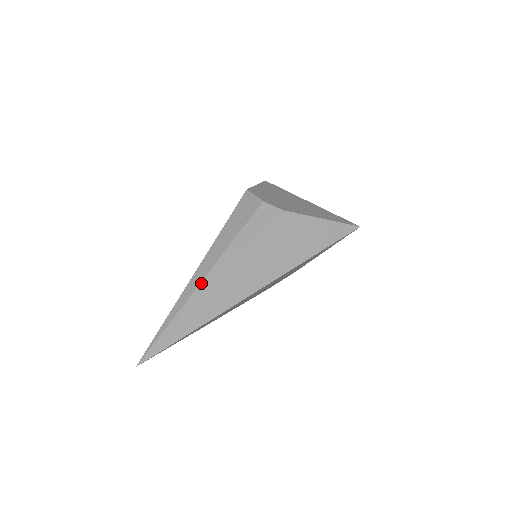
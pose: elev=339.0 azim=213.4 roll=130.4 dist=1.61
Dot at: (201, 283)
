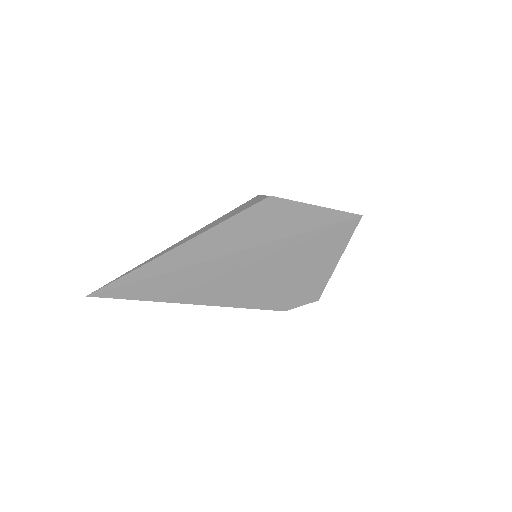
Dot at: (173, 245)
